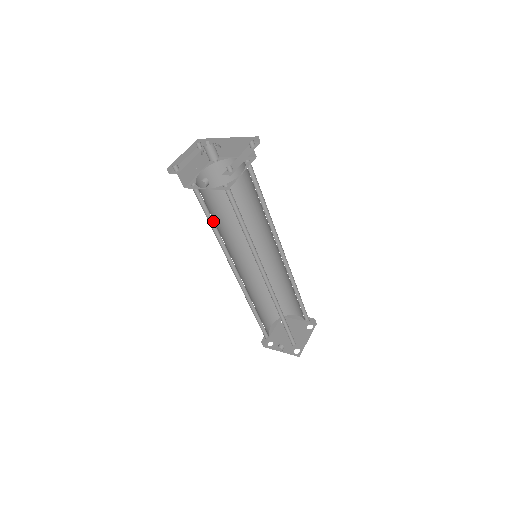
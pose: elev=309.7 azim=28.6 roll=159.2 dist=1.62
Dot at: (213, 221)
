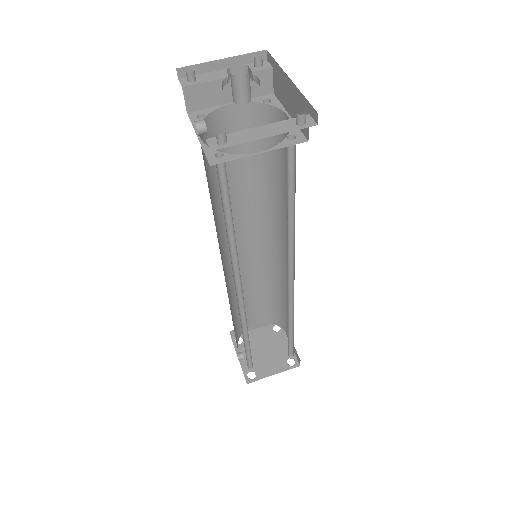
Dot at: (216, 180)
